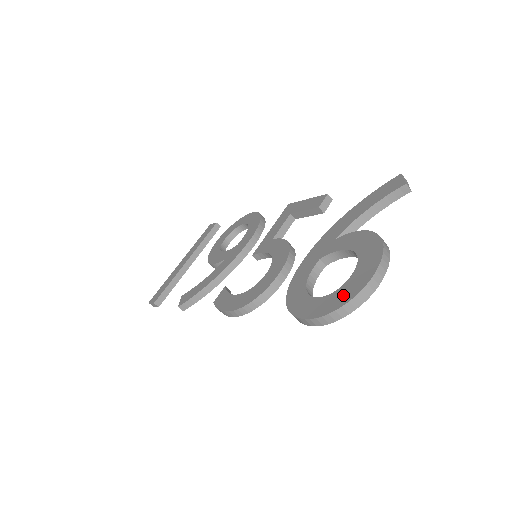
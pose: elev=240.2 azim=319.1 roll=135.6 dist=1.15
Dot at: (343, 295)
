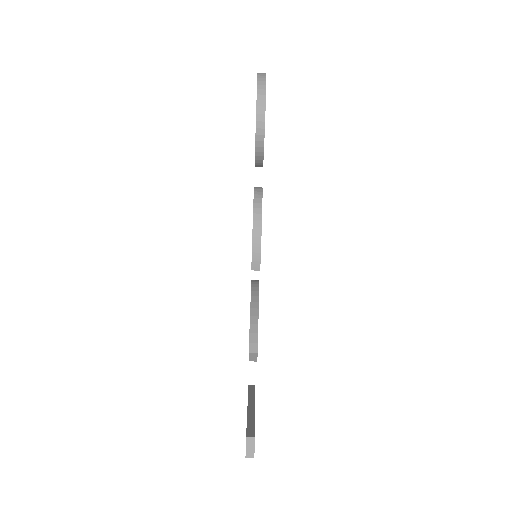
Dot at: occluded
